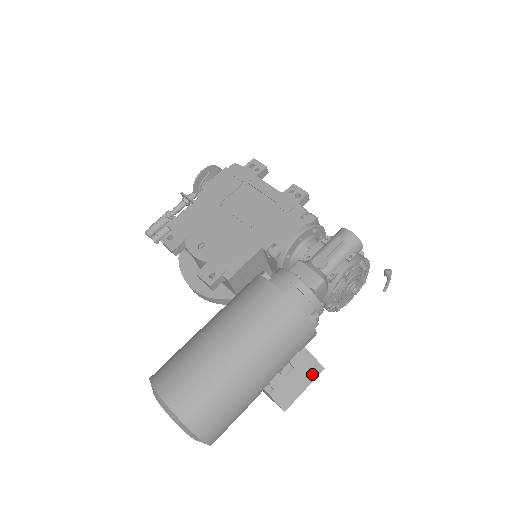
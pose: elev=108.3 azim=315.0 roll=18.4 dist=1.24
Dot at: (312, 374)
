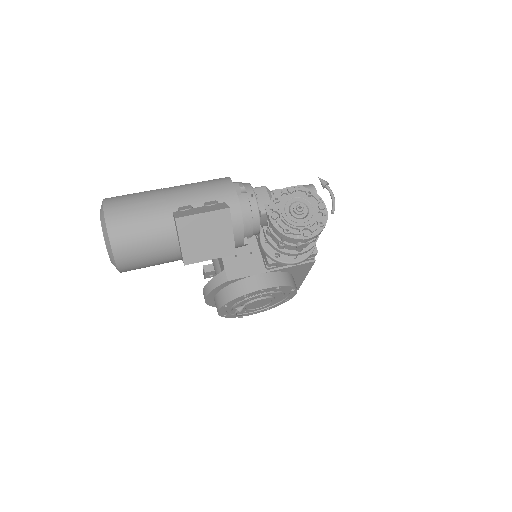
Dot at: (216, 209)
